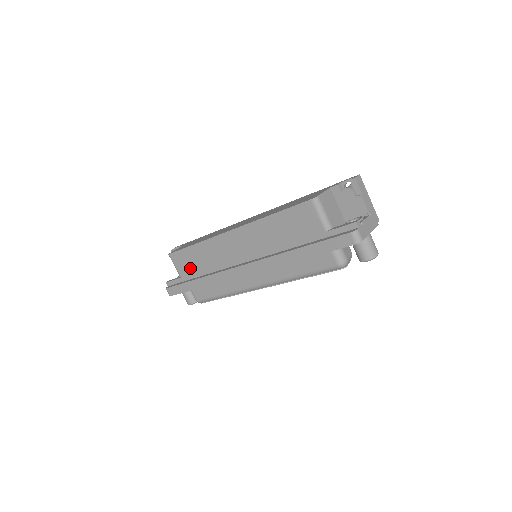
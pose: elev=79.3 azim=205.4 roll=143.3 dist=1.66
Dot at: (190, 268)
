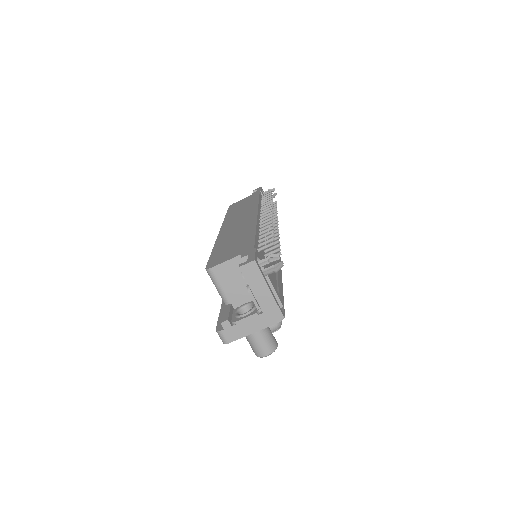
Dot at: occluded
